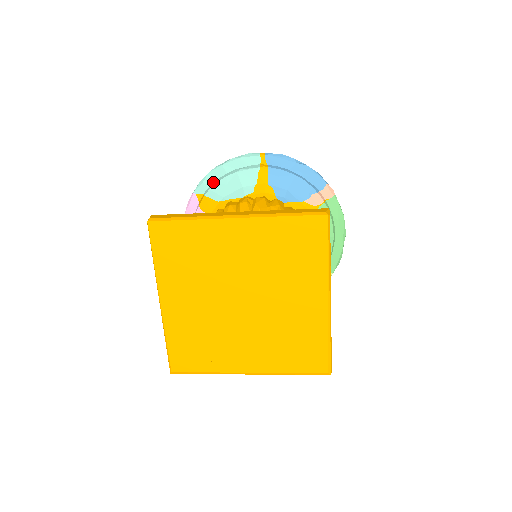
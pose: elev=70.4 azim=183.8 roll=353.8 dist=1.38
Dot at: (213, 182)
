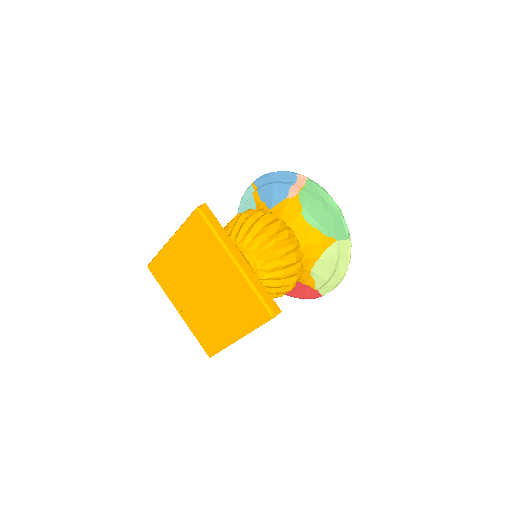
Dot at: occluded
